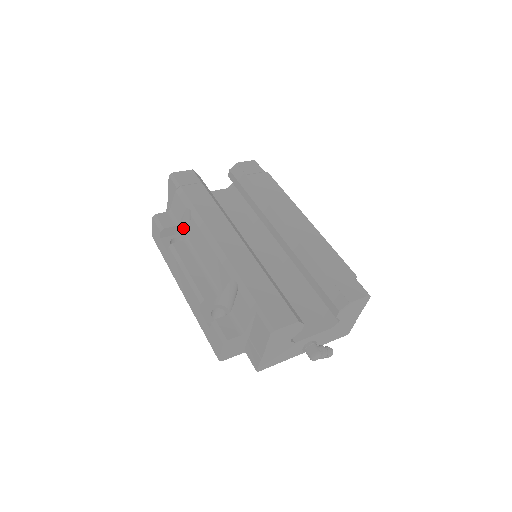
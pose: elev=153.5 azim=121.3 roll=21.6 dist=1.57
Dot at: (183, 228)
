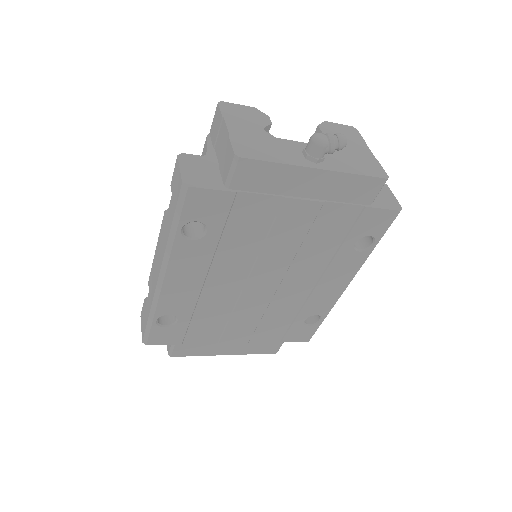
Dot at: occluded
